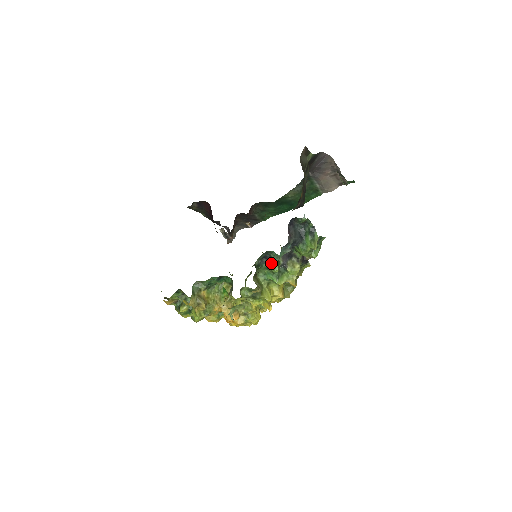
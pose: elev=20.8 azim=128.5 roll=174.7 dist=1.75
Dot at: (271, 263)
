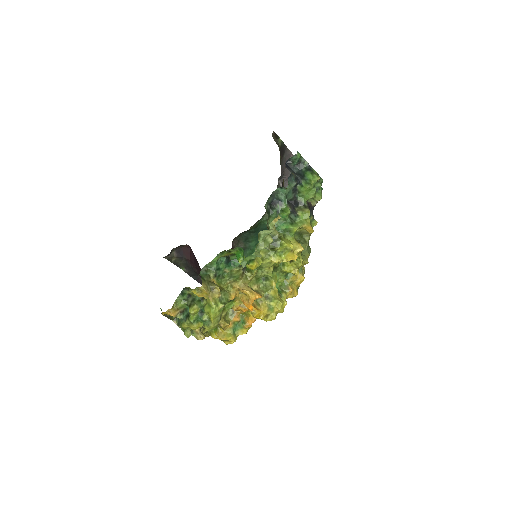
Dot at: (280, 207)
